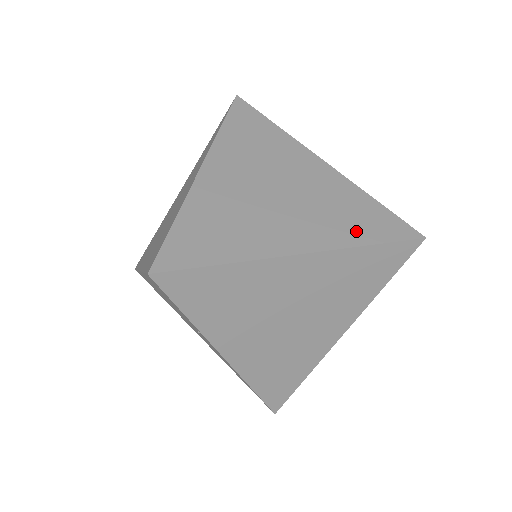
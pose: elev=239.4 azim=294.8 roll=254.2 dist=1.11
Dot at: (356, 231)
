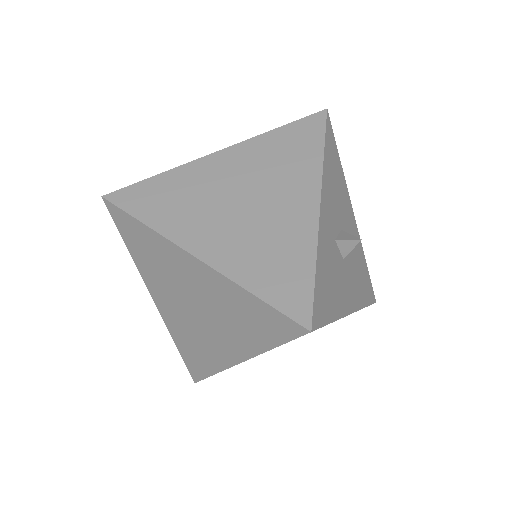
Dot at: (257, 336)
